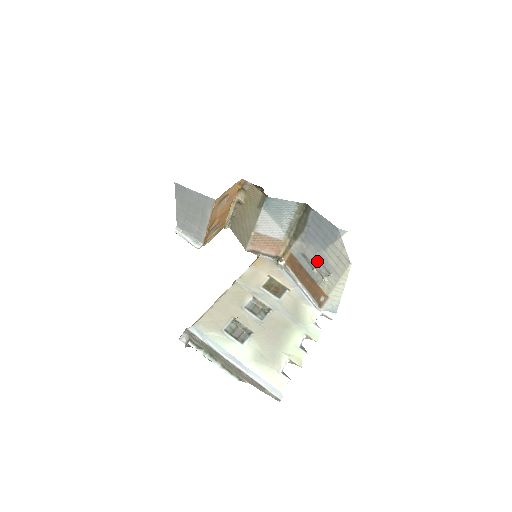
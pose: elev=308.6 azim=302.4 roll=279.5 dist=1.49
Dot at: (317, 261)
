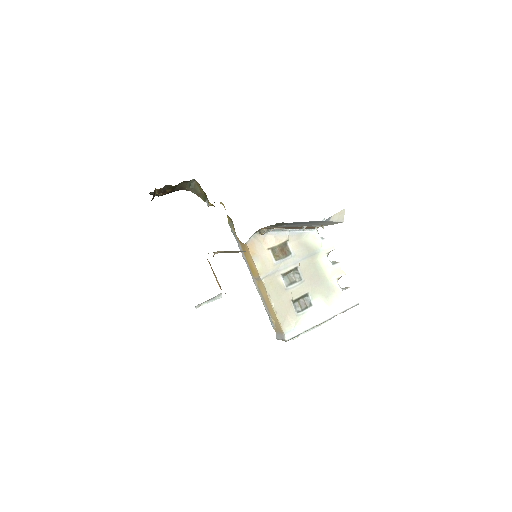
Dot at: occluded
